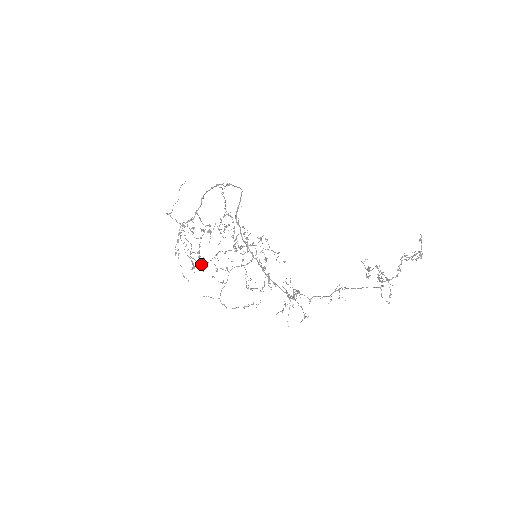
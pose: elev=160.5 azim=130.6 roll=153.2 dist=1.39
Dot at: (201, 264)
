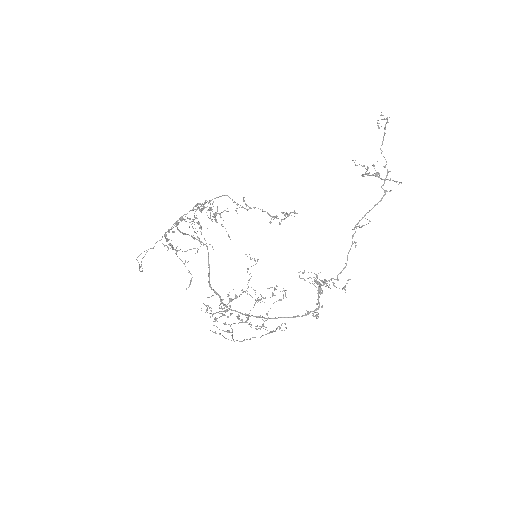
Dot at: (204, 239)
